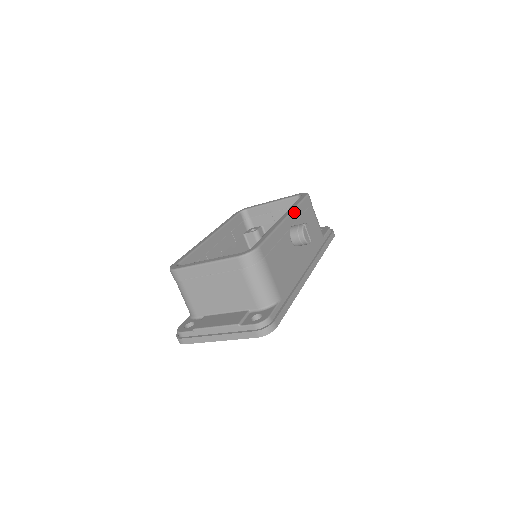
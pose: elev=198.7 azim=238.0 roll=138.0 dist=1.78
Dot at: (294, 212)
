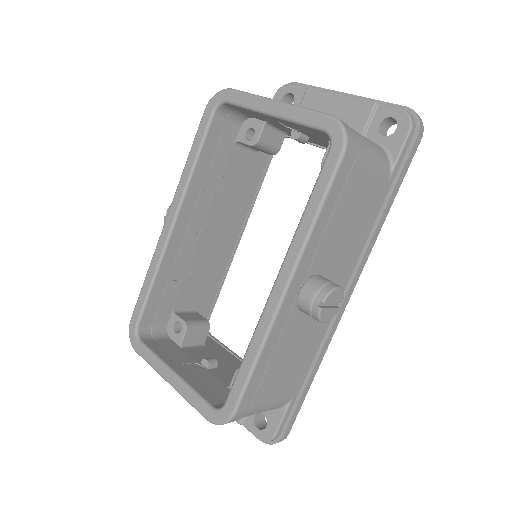
Dot at: (304, 254)
